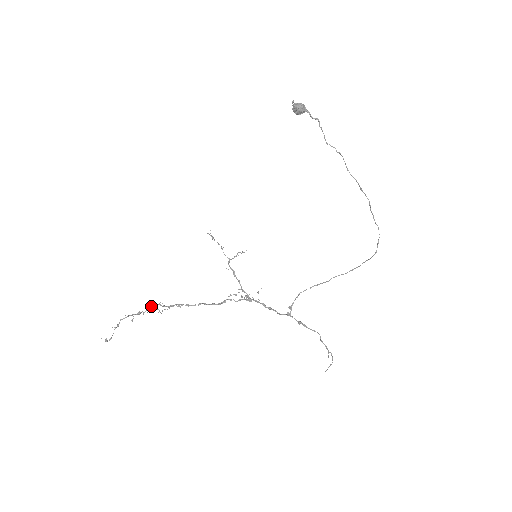
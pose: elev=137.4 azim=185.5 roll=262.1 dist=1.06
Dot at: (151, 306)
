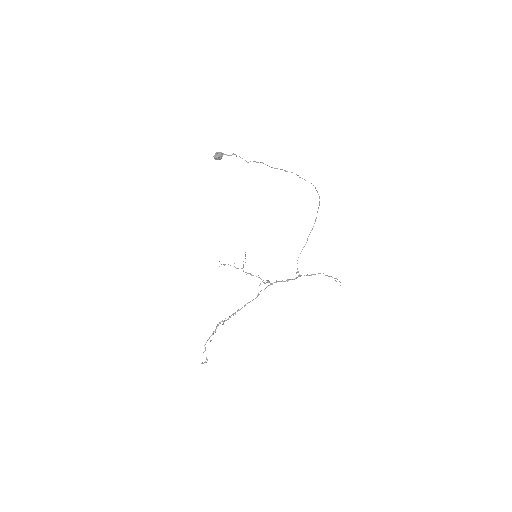
Dot at: occluded
